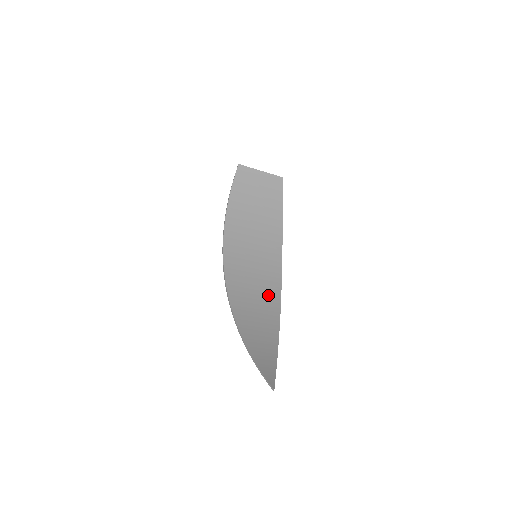
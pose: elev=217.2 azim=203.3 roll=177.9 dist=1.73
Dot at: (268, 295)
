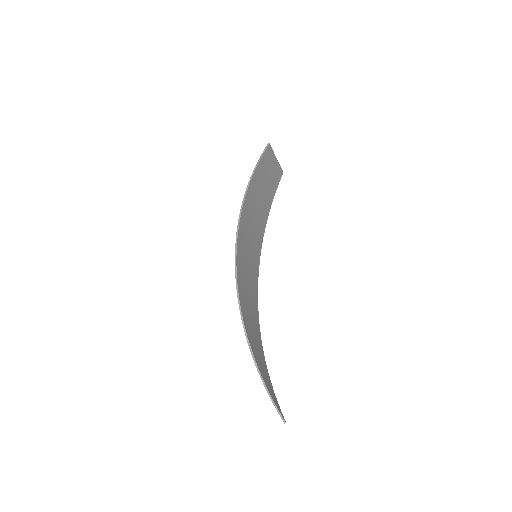
Dot at: (254, 301)
